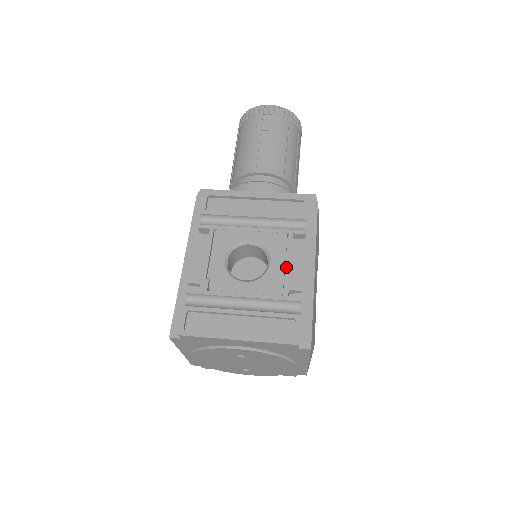
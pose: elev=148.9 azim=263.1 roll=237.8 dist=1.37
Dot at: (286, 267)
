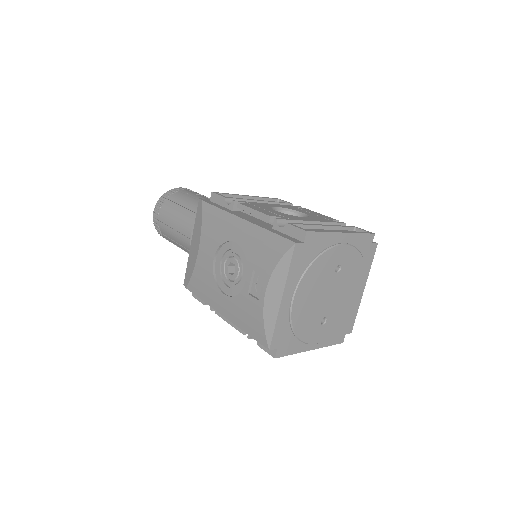
Dot at: (315, 214)
